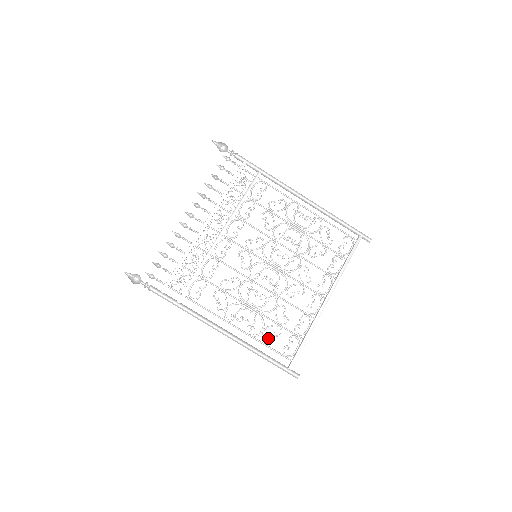
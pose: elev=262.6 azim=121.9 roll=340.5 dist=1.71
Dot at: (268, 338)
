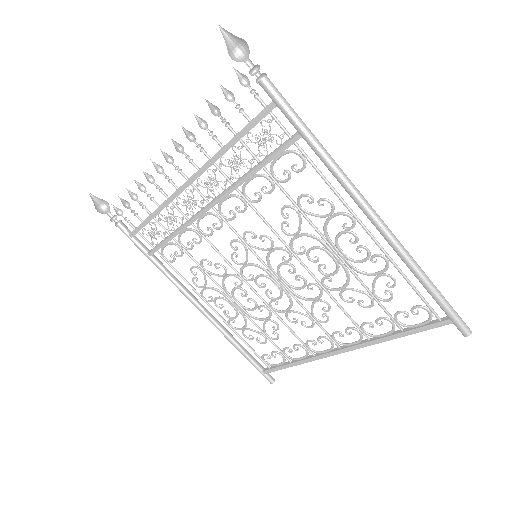
Dot at: (247, 338)
